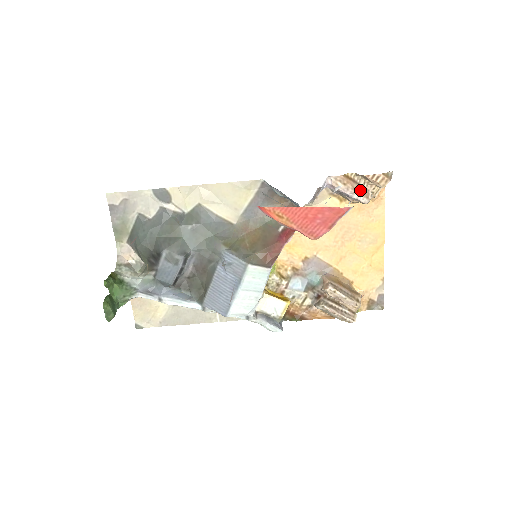
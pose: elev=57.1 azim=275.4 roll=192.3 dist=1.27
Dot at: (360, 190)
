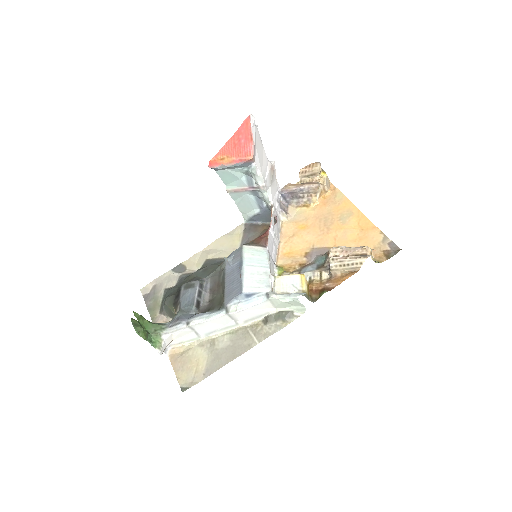
Dot at: (308, 184)
